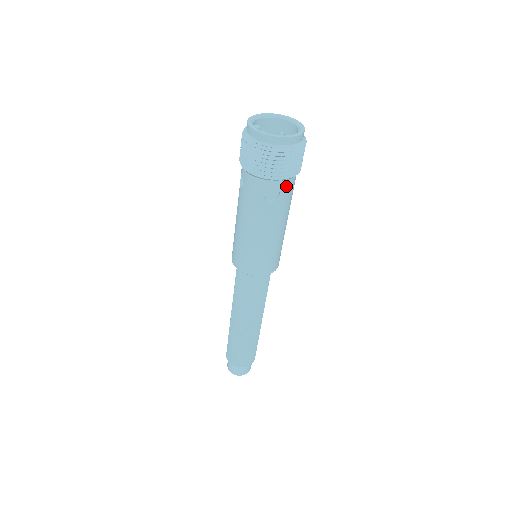
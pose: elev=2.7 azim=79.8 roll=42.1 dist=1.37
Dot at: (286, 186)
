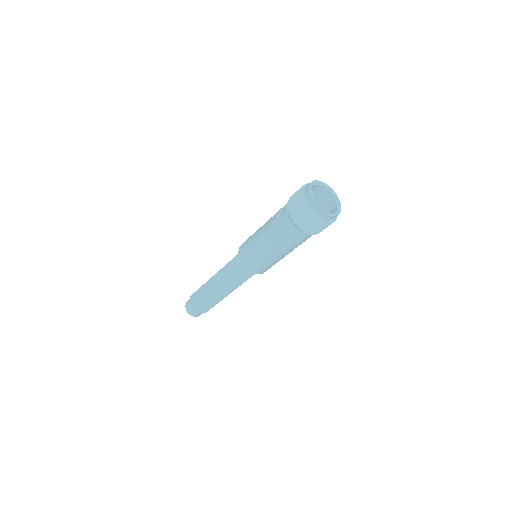
Dot at: (308, 236)
